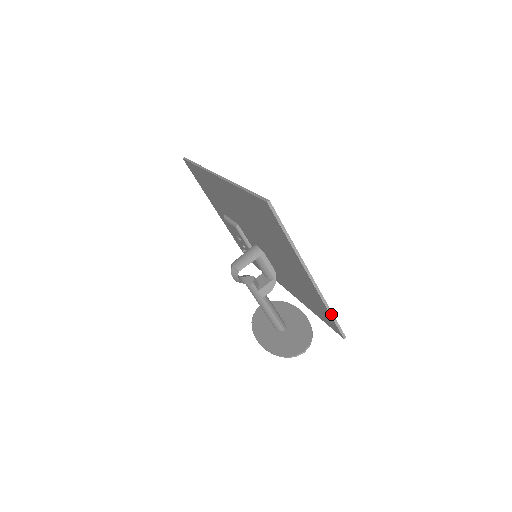
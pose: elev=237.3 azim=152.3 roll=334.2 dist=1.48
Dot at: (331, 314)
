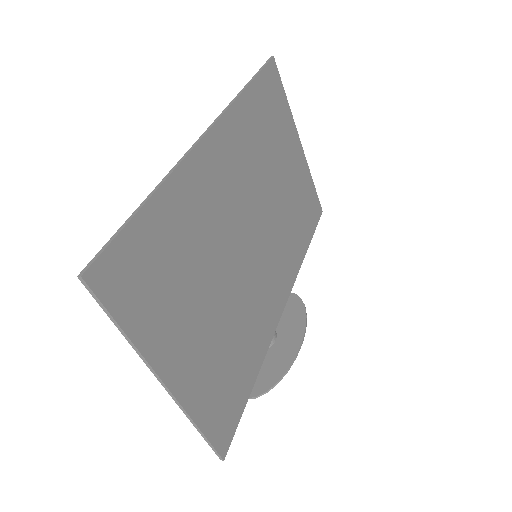
Dot at: (200, 432)
